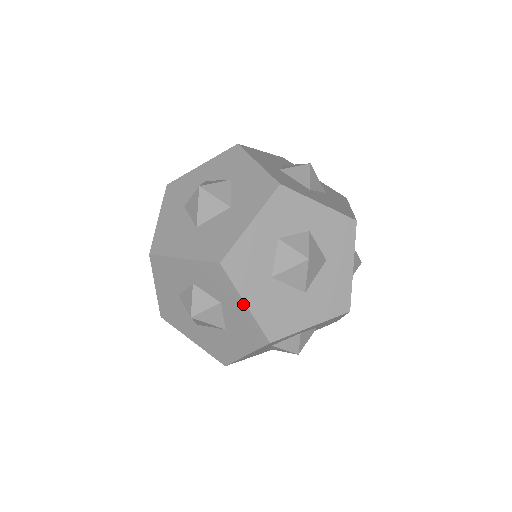
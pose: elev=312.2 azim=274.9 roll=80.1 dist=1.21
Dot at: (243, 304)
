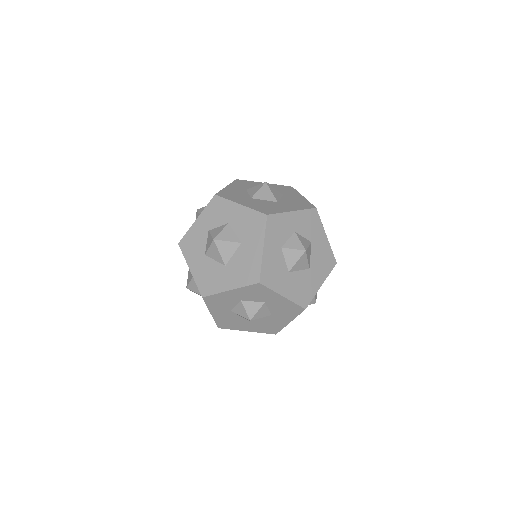
Dot at: occluded
